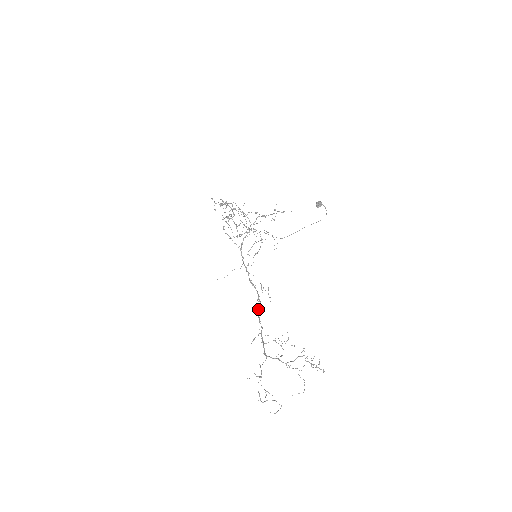
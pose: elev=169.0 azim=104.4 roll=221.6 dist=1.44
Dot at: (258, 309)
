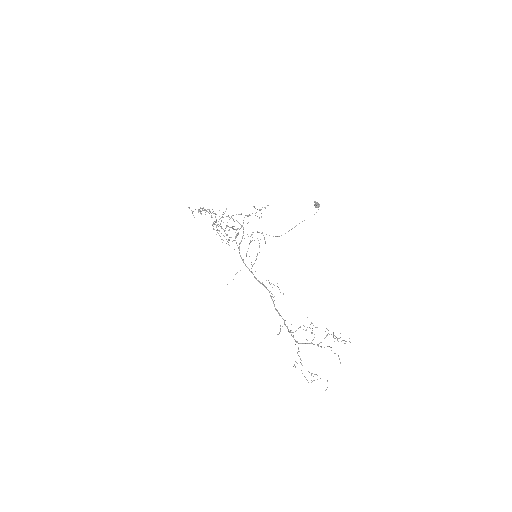
Dot at: occluded
